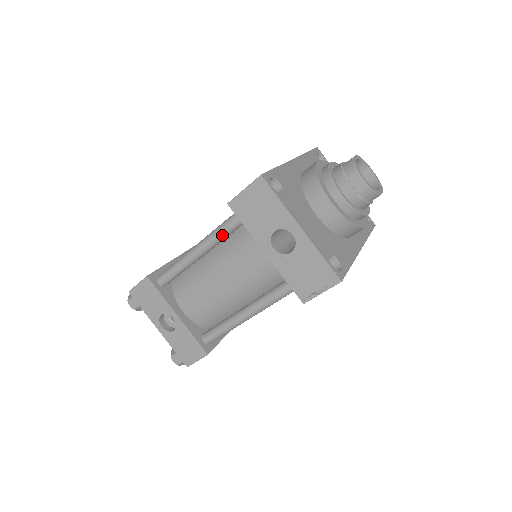
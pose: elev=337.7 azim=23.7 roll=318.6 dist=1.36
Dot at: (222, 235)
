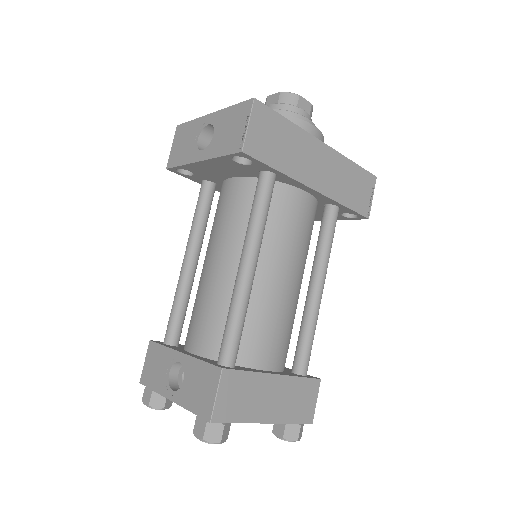
Dot at: (194, 229)
